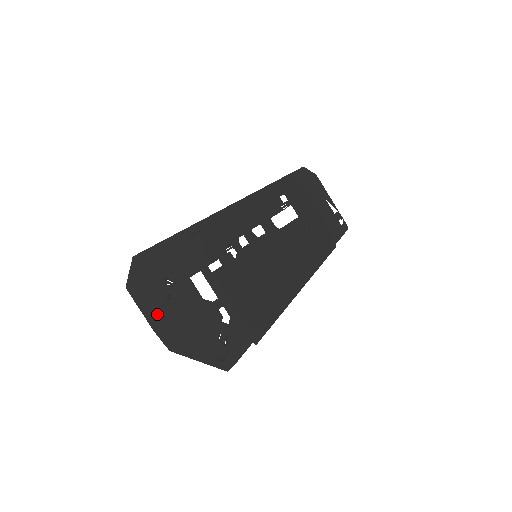
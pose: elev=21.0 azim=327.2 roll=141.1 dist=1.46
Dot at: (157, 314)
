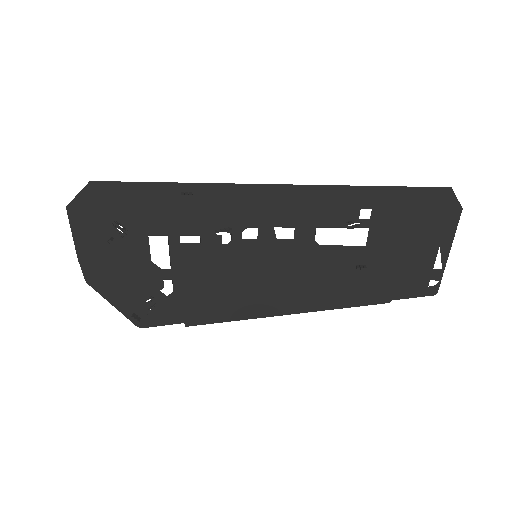
Dot at: (89, 247)
